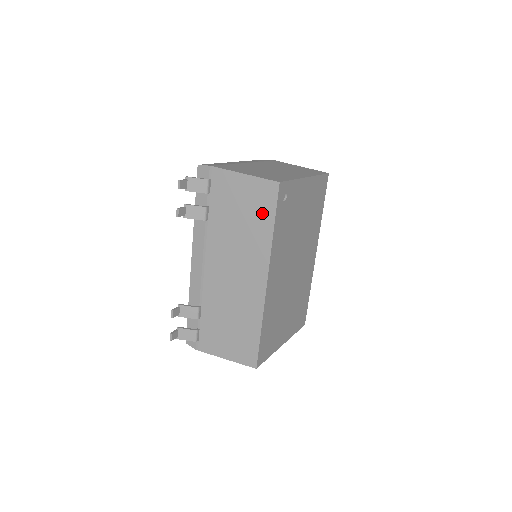
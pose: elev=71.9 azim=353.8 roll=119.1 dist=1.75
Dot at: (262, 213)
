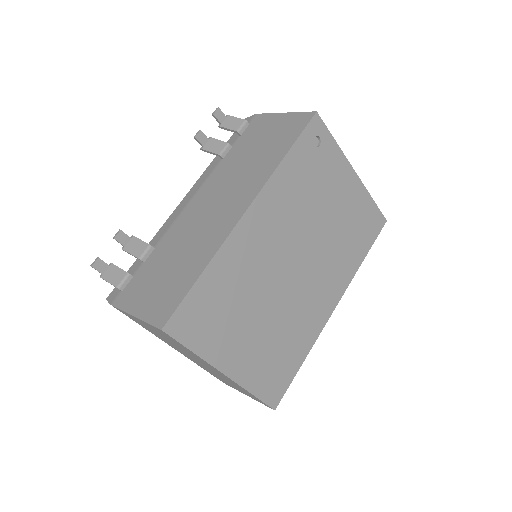
Dot at: (282, 142)
